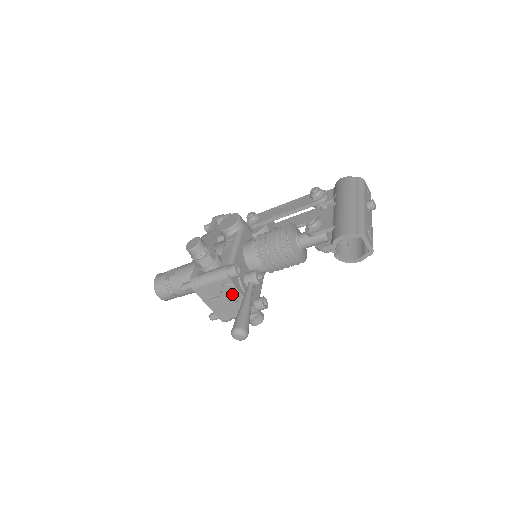
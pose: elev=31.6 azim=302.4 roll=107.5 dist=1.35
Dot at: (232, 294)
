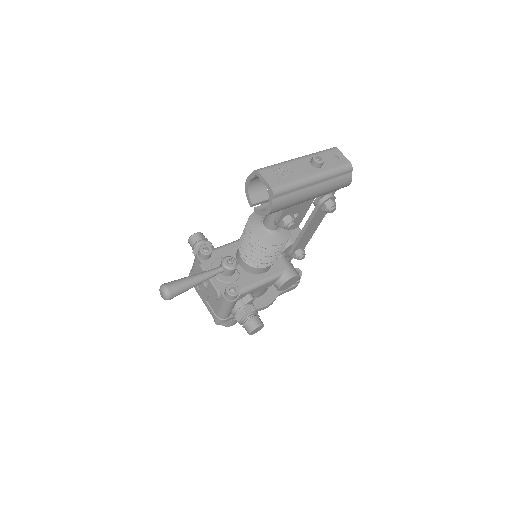
Dot at: occluded
